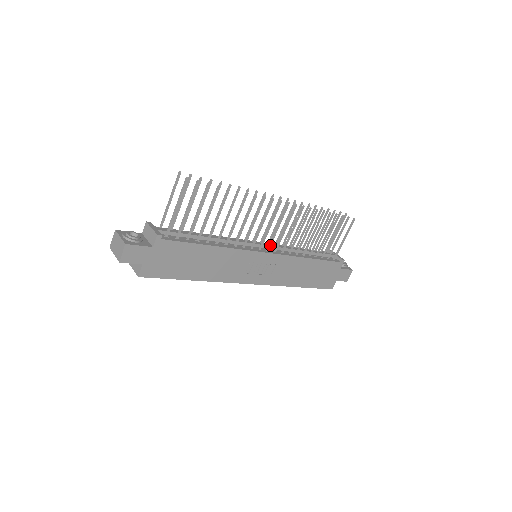
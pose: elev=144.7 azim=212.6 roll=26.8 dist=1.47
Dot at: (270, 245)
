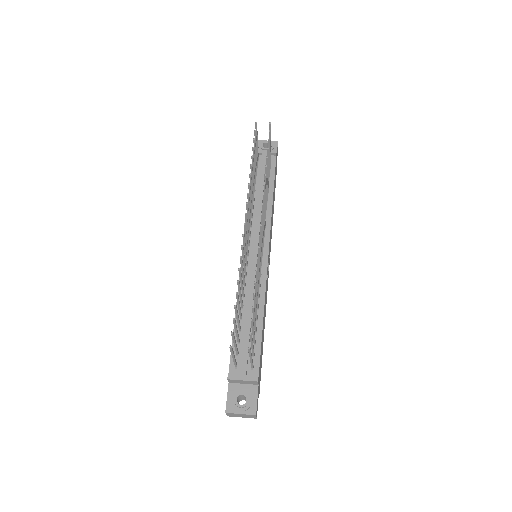
Dot at: (263, 243)
